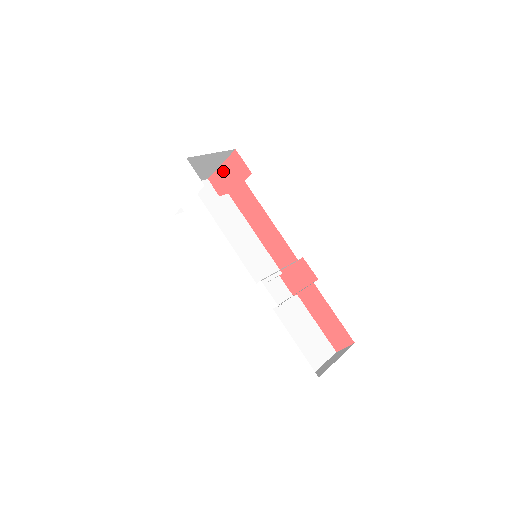
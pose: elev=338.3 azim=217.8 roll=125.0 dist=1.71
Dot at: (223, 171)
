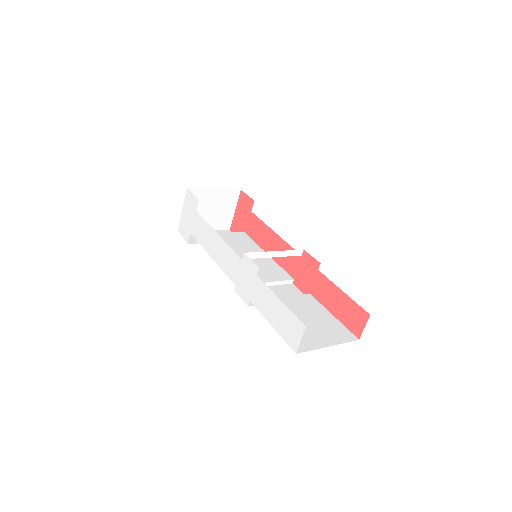
Dot at: (237, 215)
